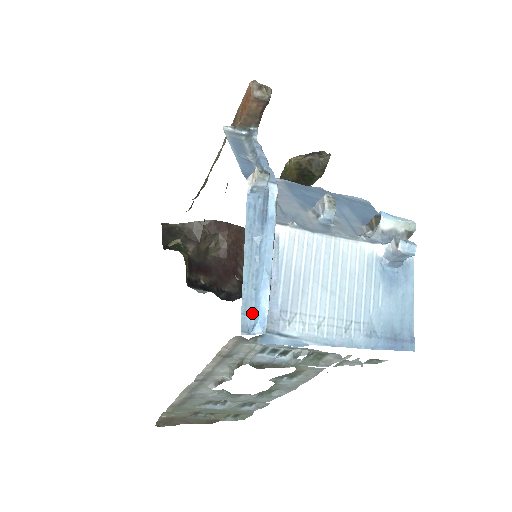
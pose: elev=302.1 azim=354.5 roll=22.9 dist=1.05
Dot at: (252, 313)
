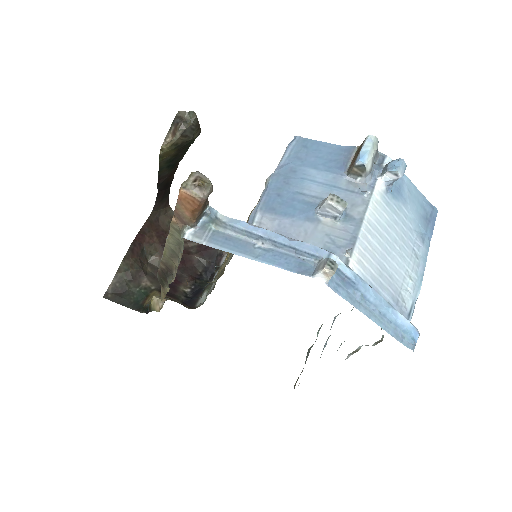
Dot at: (404, 335)
